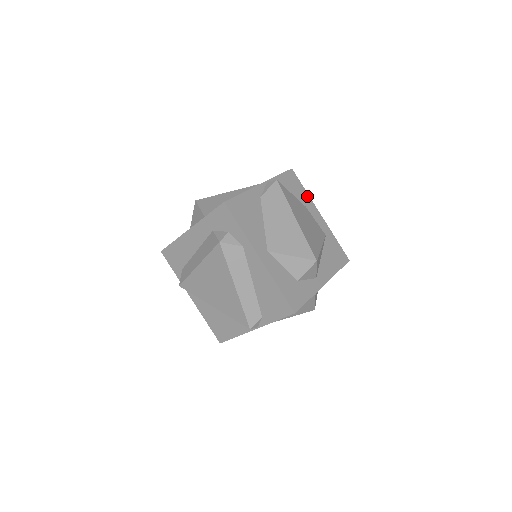
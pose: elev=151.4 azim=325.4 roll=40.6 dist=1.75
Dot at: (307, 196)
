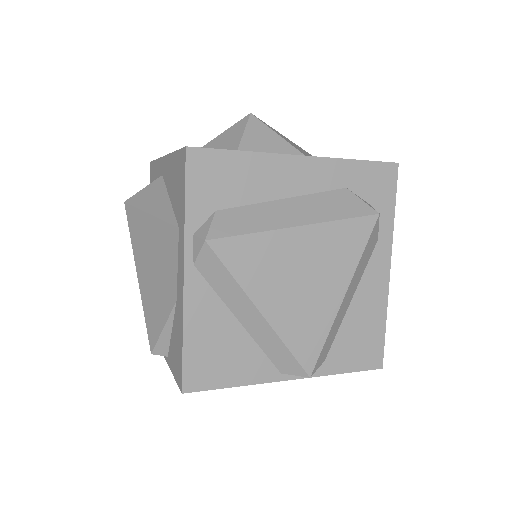
Dot at: occluded
